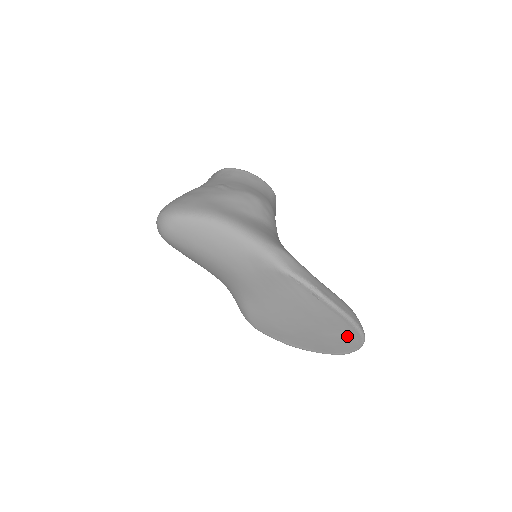
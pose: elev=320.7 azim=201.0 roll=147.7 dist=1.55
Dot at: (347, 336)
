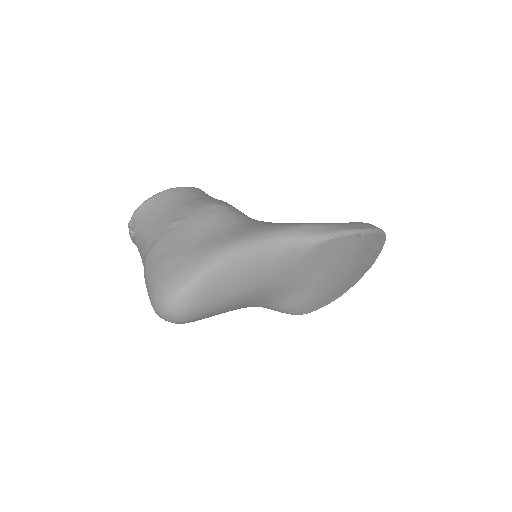
Dot at: (377, 247)
